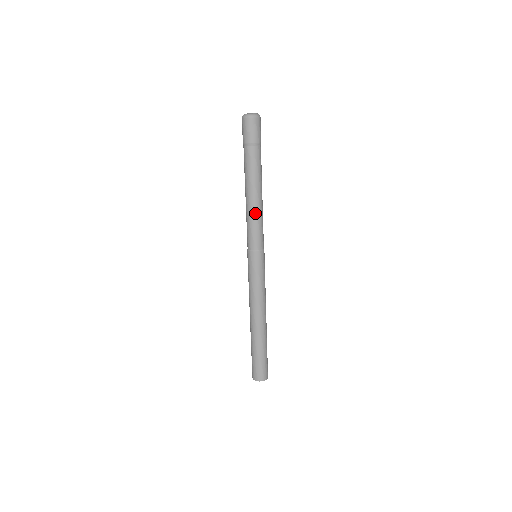
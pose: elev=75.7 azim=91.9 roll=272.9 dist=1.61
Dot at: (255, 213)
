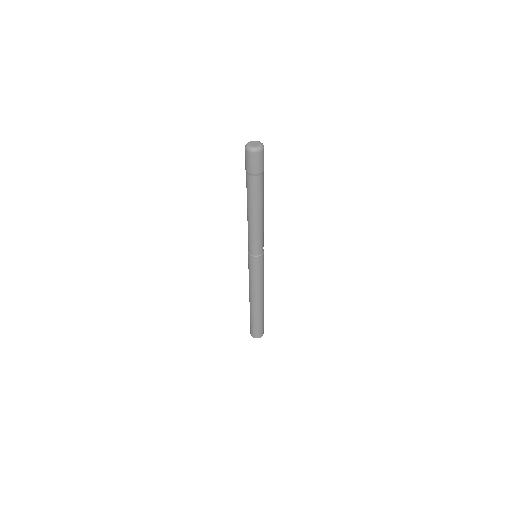
Dot at: (256, 229)
